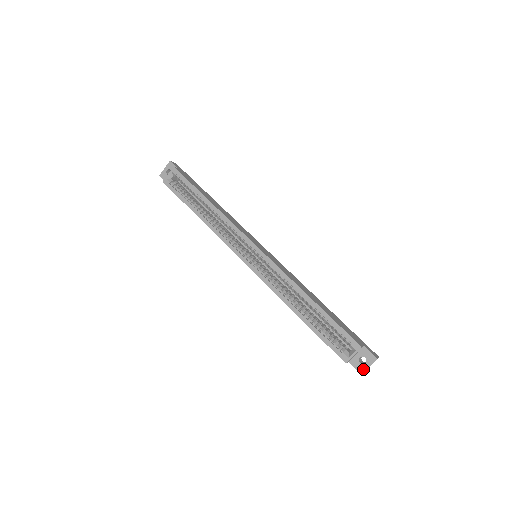
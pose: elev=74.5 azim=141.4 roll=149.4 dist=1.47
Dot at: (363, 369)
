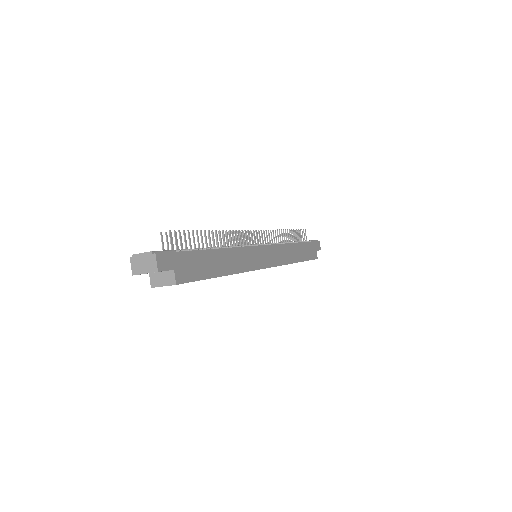
Dot at: occluded
